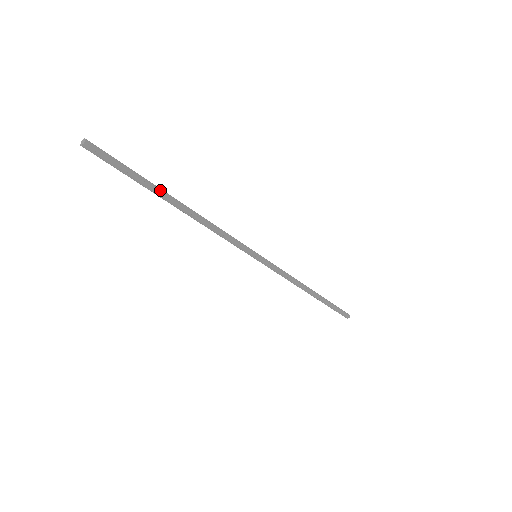
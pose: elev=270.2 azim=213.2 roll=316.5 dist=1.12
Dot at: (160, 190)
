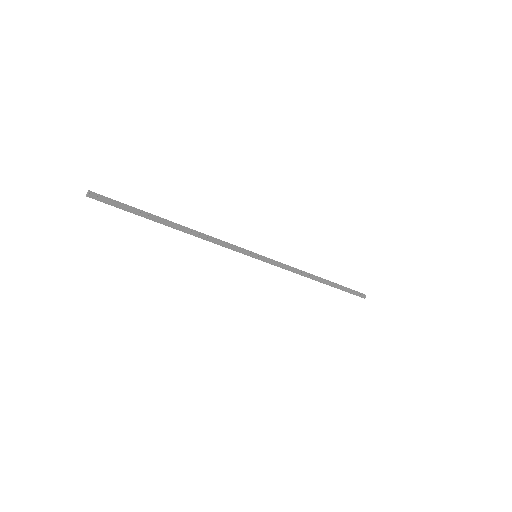
Dot at: (156, 216)
